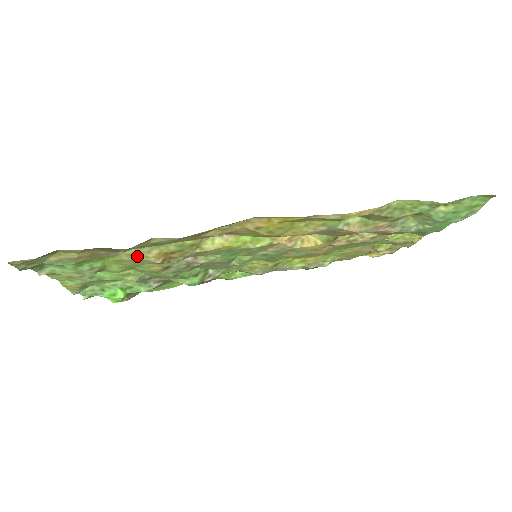
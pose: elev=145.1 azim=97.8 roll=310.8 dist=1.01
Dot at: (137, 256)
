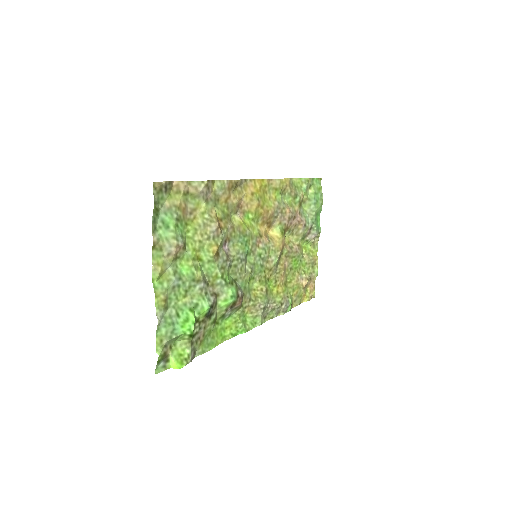
Dot at: (206, 214)
